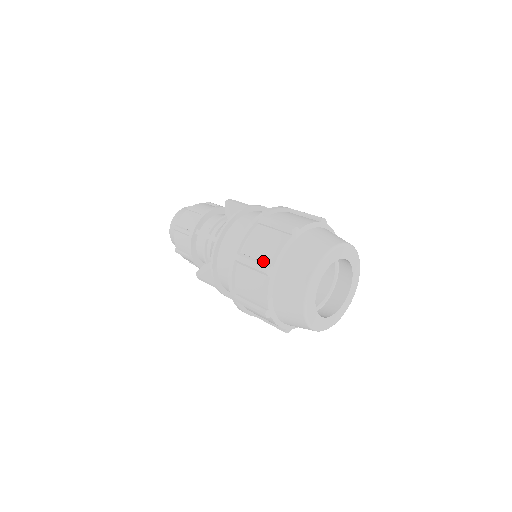
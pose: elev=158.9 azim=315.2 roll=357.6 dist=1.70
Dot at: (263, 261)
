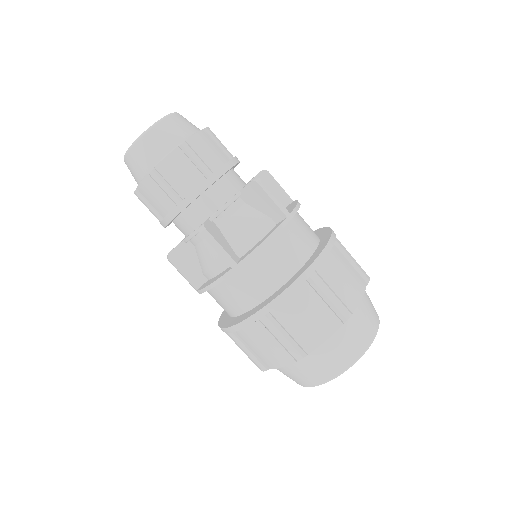
Dot at: (297, 341)
